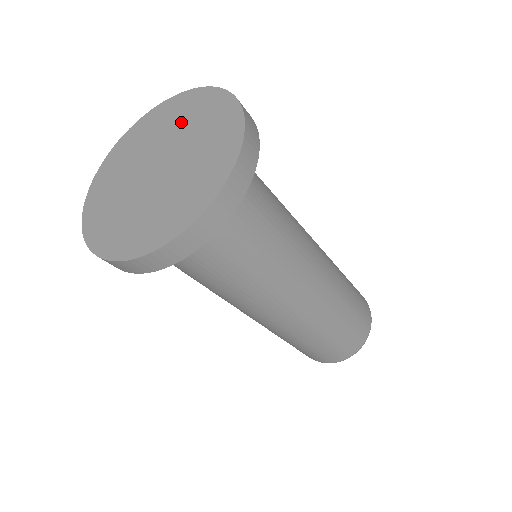
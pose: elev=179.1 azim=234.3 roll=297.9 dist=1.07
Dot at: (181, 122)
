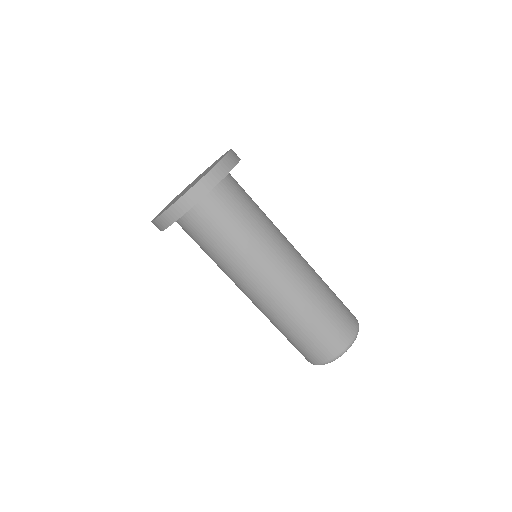
Dot at: occluded
